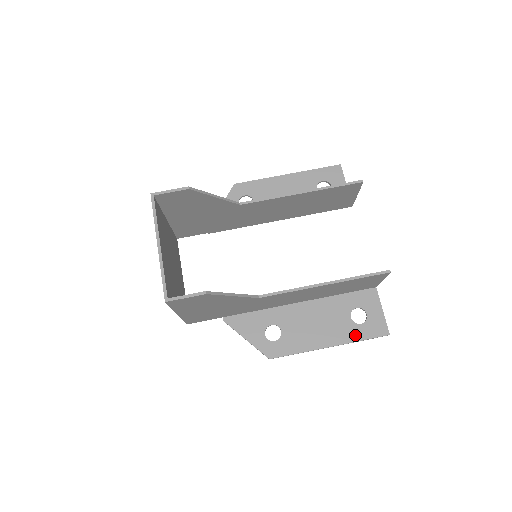
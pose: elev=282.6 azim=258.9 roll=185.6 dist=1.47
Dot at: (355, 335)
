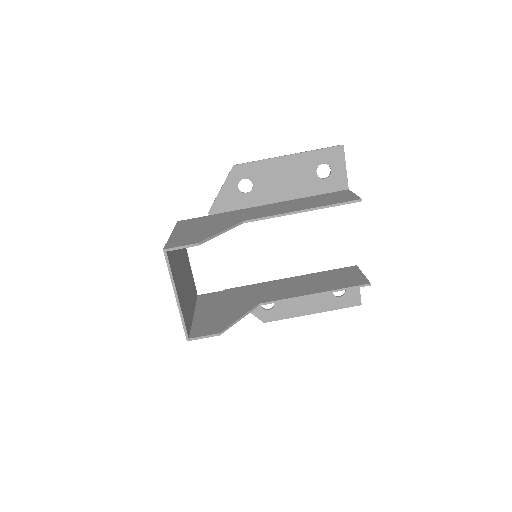
Dot at: (334, 305)
